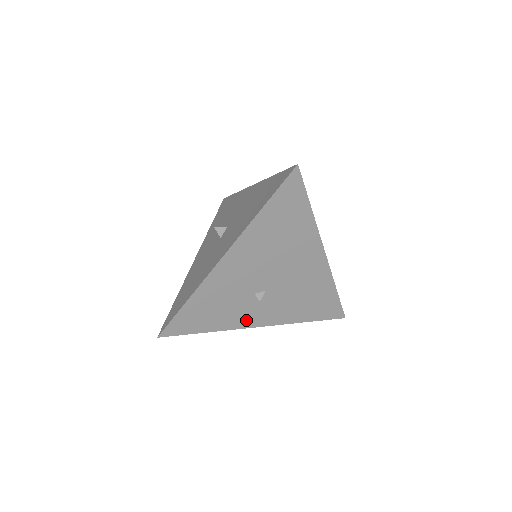
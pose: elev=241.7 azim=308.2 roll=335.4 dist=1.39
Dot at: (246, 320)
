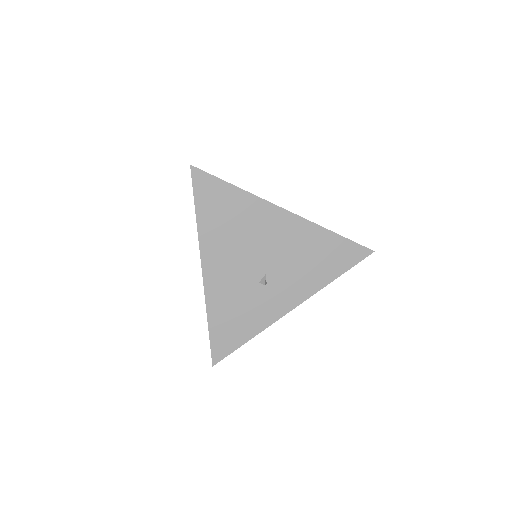
Dot at: occluded
